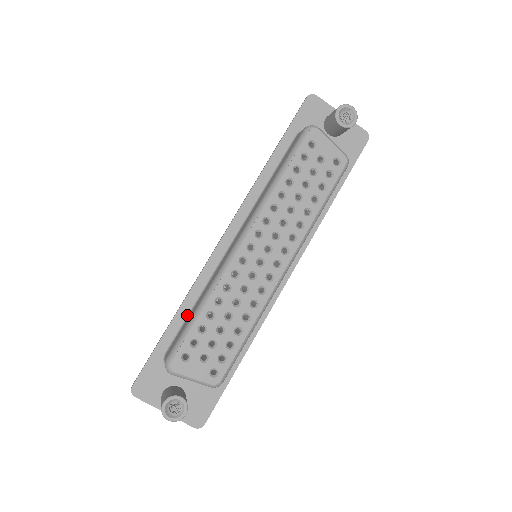
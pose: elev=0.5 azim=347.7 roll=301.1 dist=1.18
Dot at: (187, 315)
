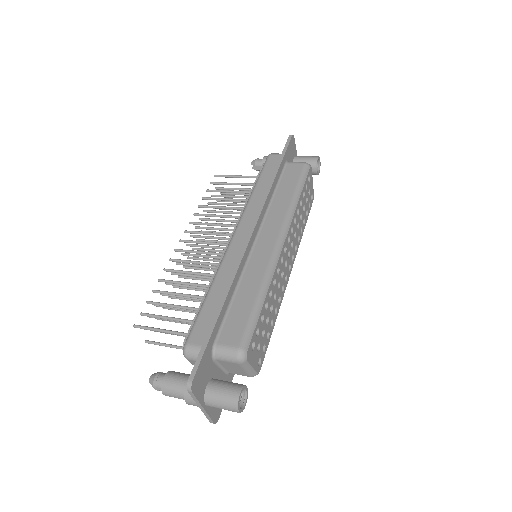
Dot at: (230, 304)
